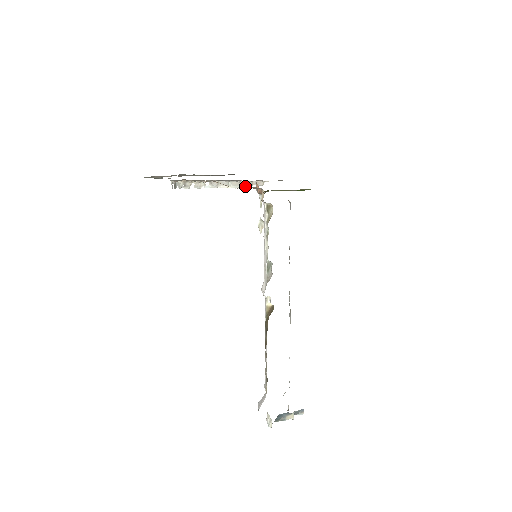
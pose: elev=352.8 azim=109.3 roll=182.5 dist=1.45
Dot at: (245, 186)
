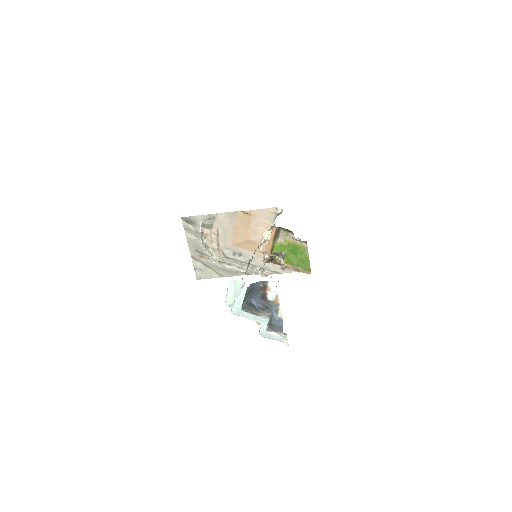
Dot at: (251, 273)
